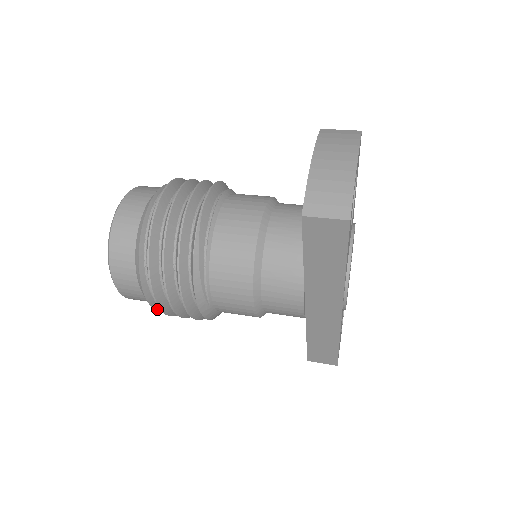
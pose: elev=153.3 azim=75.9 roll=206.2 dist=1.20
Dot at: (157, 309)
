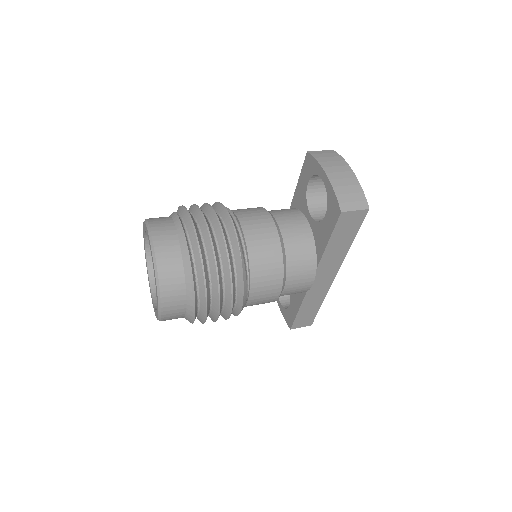
Dot at: occluded
